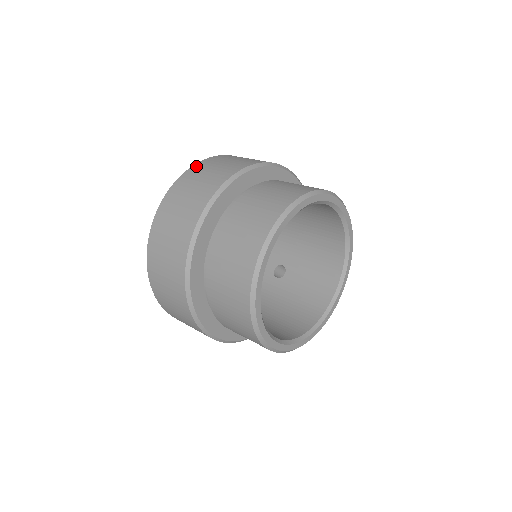
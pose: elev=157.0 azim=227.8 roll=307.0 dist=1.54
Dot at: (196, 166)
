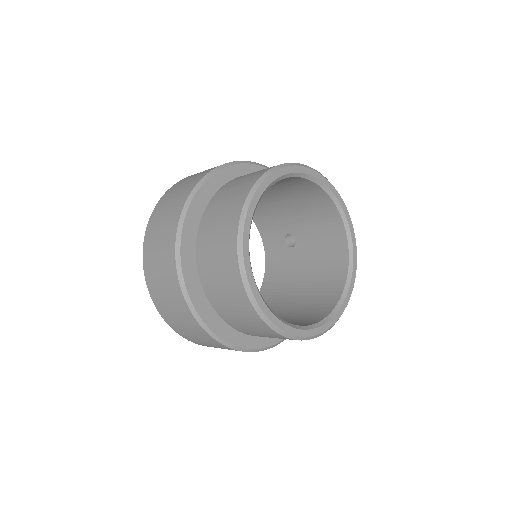
Dot at: (148, 228)
